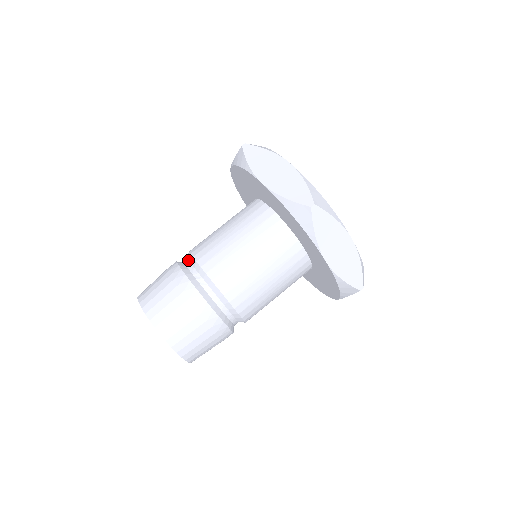
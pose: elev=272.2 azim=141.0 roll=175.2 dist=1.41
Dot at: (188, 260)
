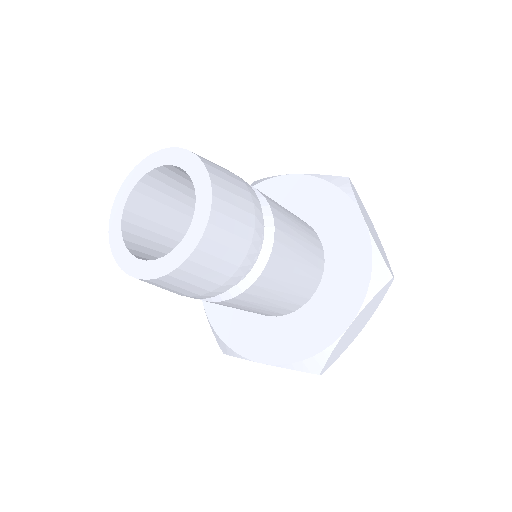
Dot at: occluded
